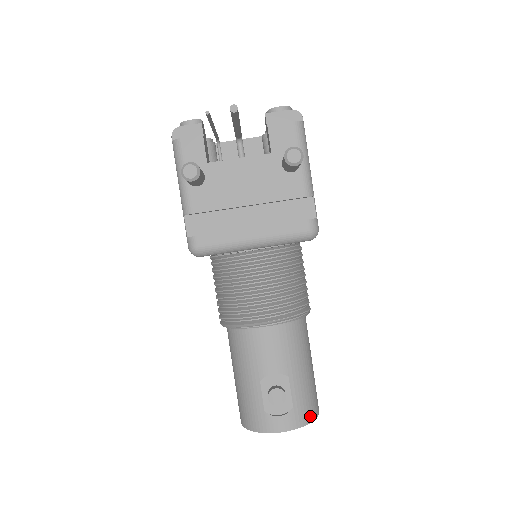
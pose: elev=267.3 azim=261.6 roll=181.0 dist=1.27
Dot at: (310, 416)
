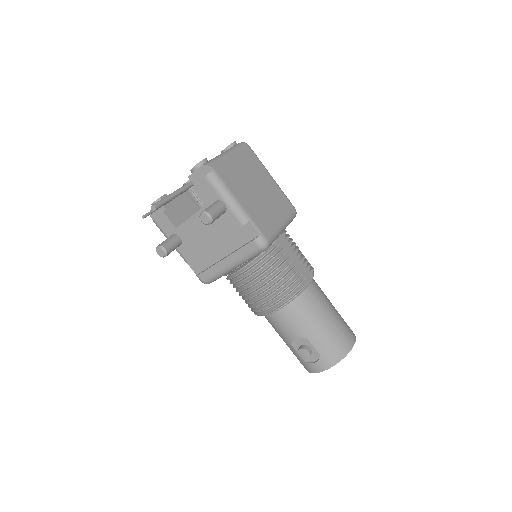
Dot at: (339, 356)
